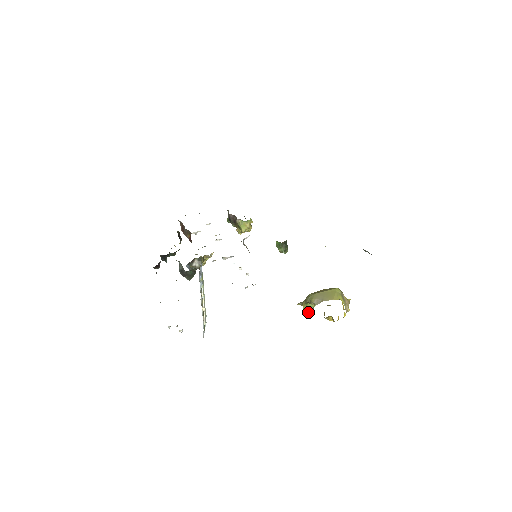
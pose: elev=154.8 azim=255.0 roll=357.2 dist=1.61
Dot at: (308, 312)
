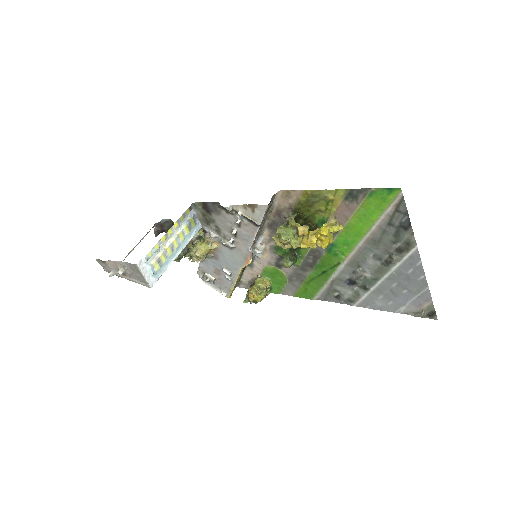
Dot at: (281, 237)
